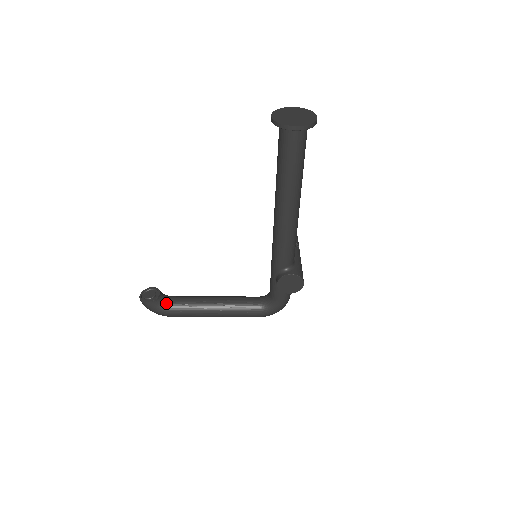
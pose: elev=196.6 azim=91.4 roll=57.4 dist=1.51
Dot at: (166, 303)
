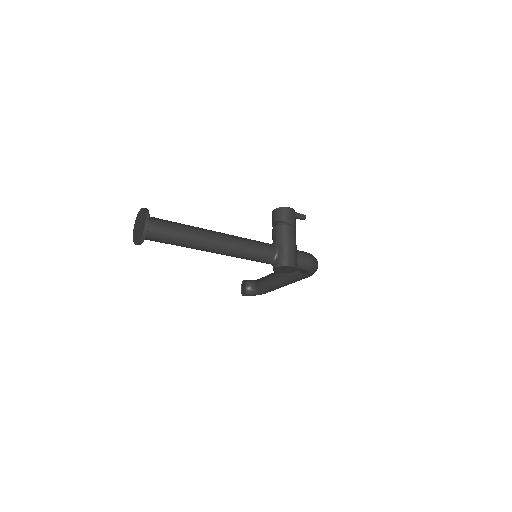
Dot at: (254, 289)
